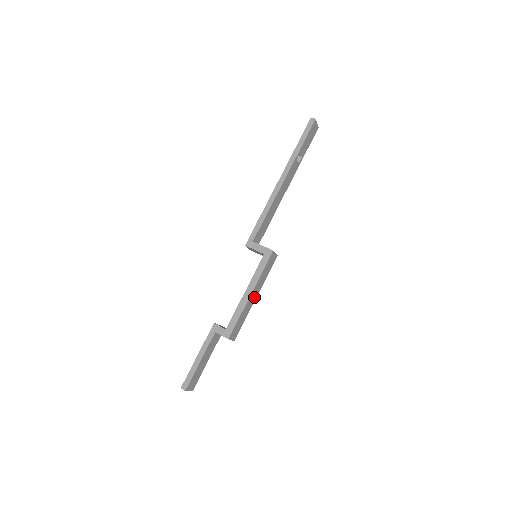
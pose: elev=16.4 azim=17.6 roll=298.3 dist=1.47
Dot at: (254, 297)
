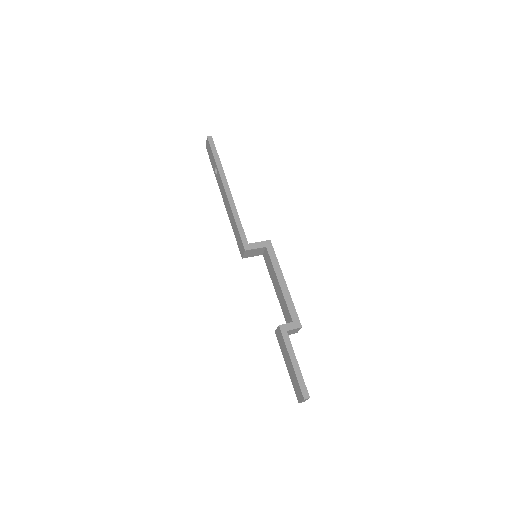
Dot at: occluded
